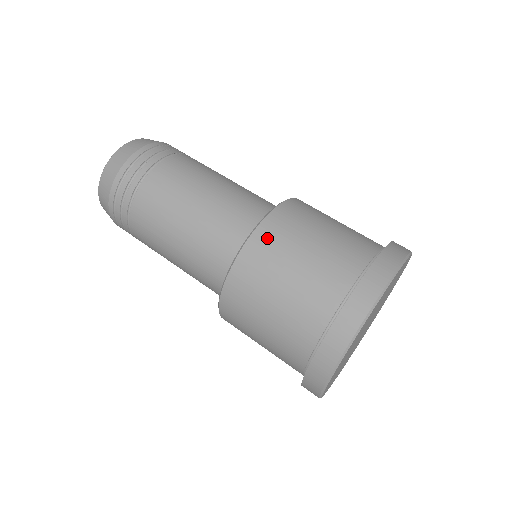
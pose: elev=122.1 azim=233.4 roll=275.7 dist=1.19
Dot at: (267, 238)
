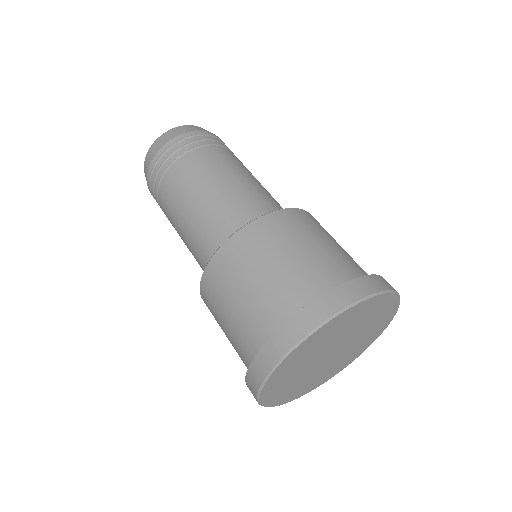
Dot at: (211, 281)
